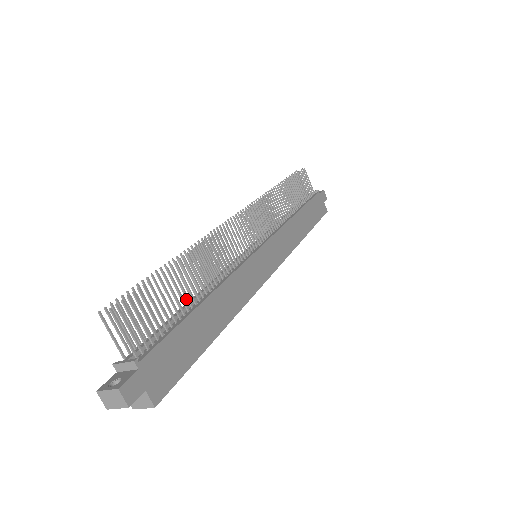
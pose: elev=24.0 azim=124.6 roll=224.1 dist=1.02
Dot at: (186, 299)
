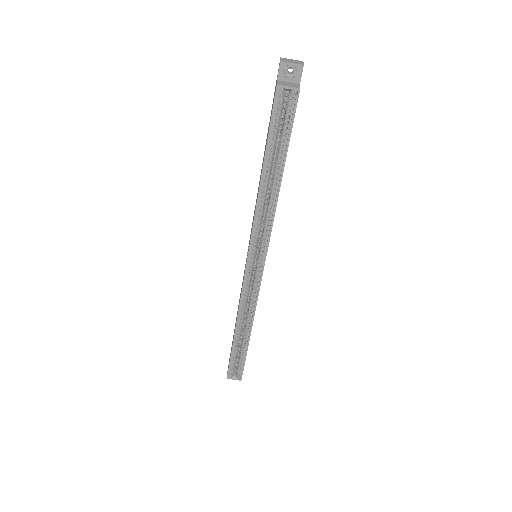
Dot at: occluded
